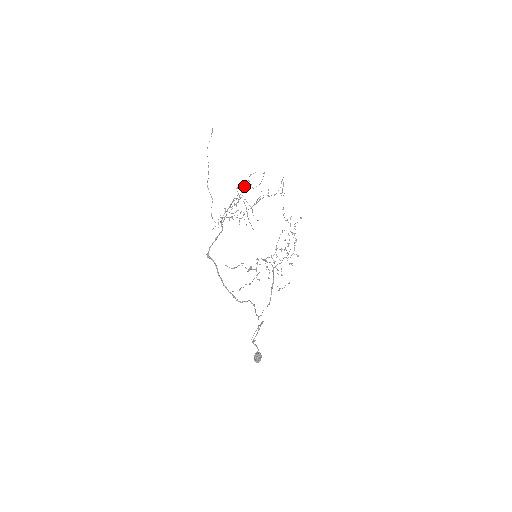
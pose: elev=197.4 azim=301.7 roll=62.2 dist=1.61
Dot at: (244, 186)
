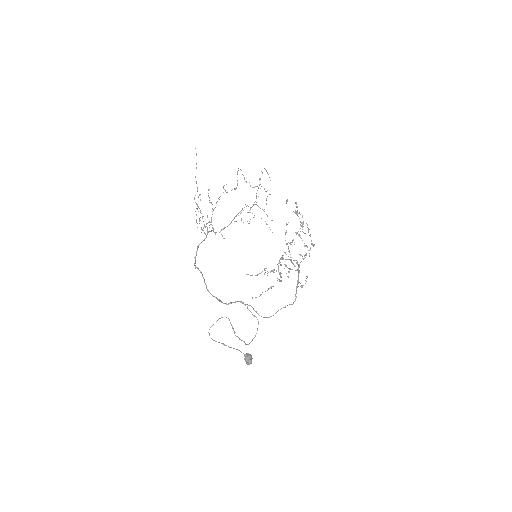
Dot at: occluded
